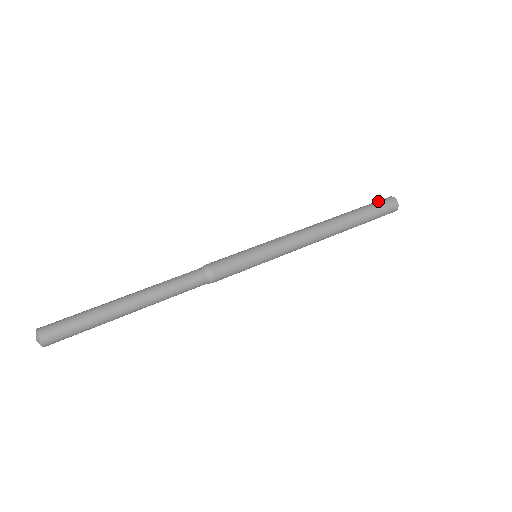
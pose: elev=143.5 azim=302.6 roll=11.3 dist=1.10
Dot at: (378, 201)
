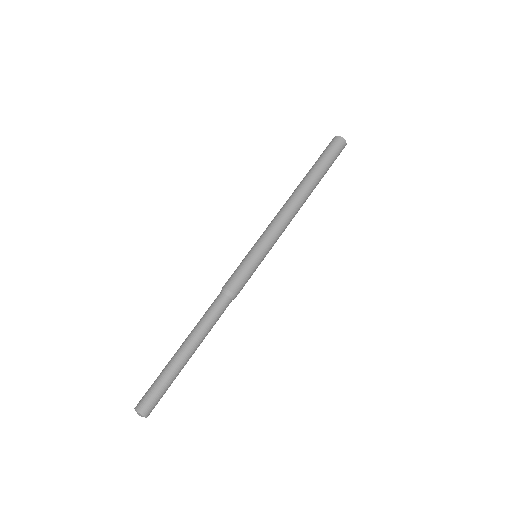
Dot at: (326, 148)
